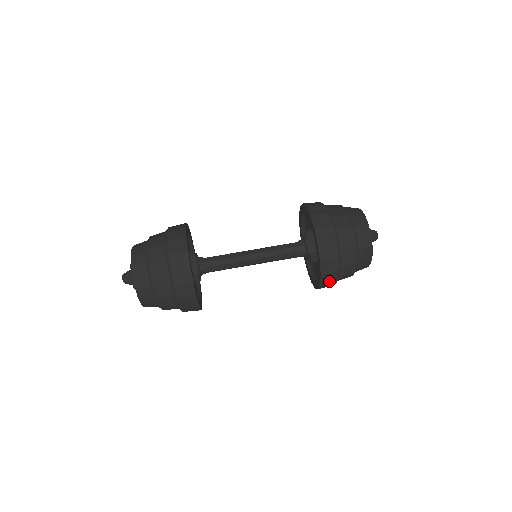
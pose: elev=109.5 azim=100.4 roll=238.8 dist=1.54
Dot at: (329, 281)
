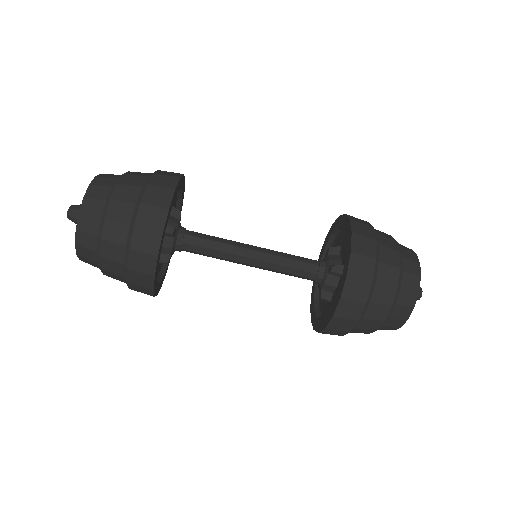
Dot at: occluded
